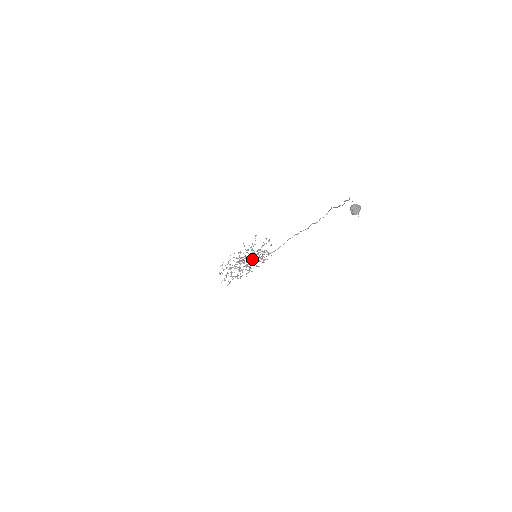
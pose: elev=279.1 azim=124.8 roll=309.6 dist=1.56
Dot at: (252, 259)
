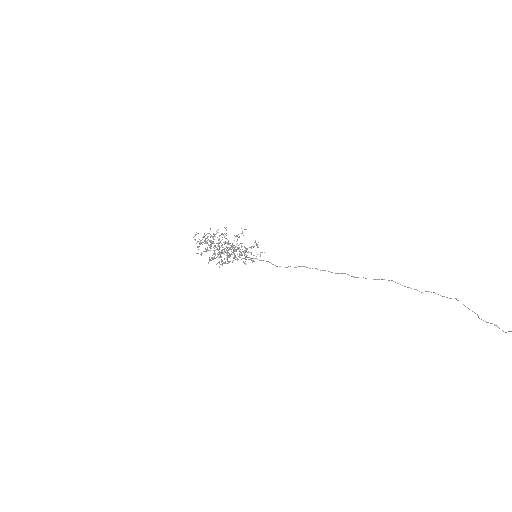
Dot at: (234, 251)
